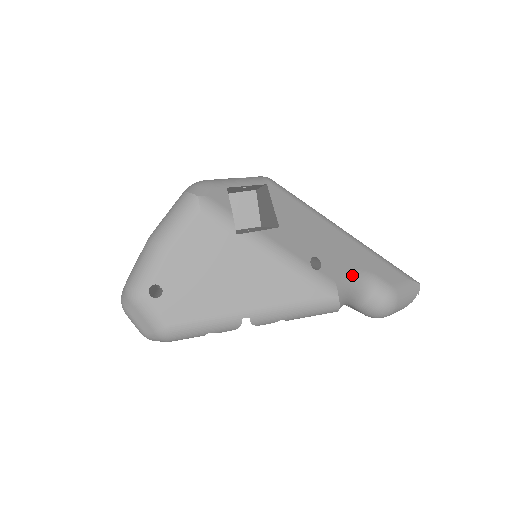
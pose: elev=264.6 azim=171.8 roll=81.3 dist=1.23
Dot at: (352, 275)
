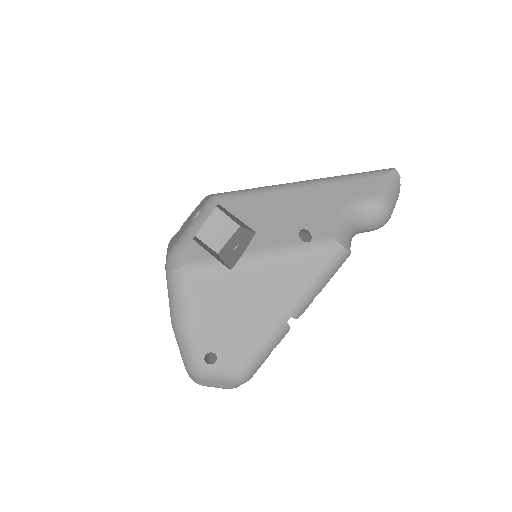
Dot at: (339, 217)
